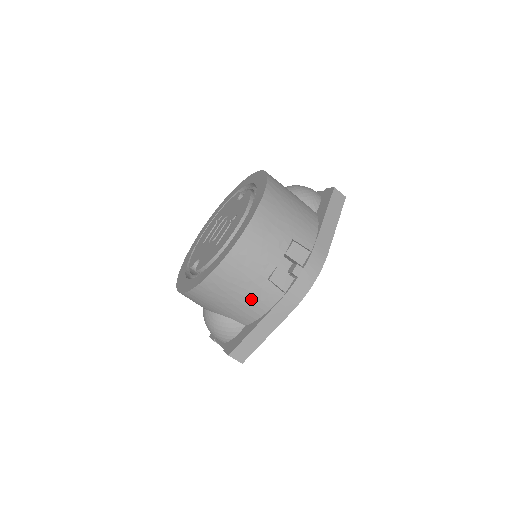
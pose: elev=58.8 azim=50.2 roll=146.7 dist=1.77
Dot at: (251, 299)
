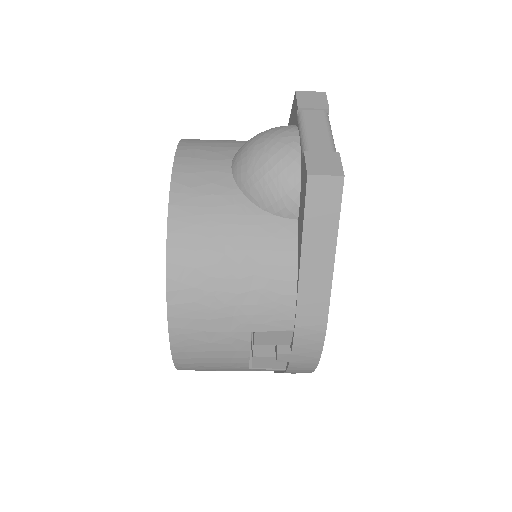
Dot at: occluded
